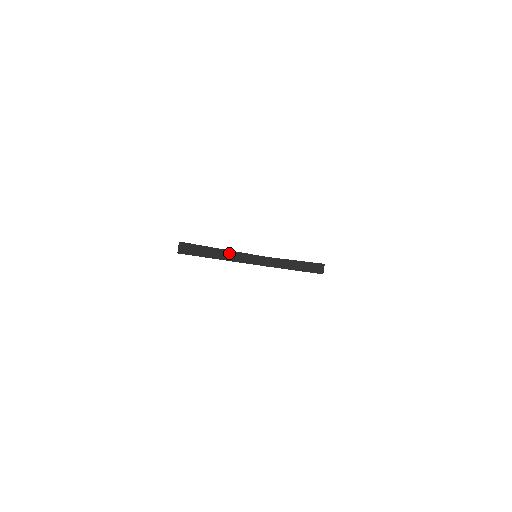
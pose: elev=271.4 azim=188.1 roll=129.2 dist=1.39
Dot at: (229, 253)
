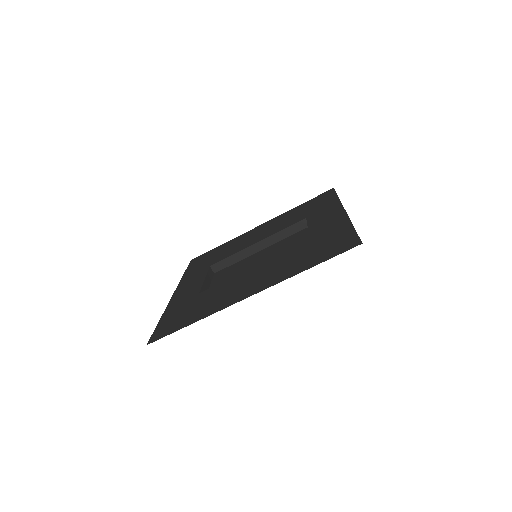
Dot at: (260, 244)
